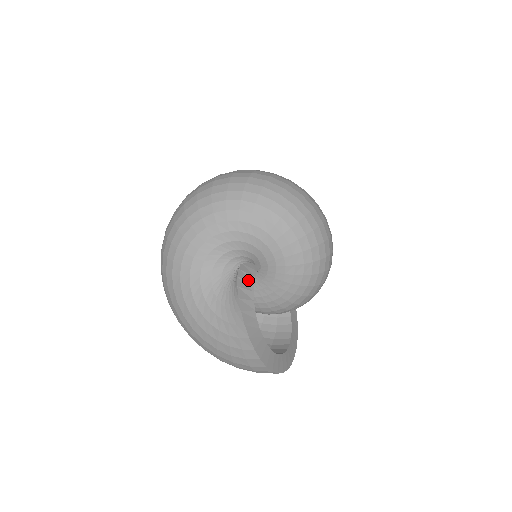
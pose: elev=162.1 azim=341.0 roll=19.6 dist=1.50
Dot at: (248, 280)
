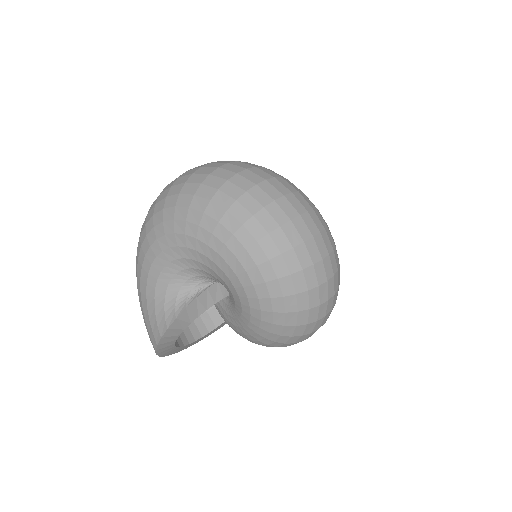
Dot at: (204, 305)
